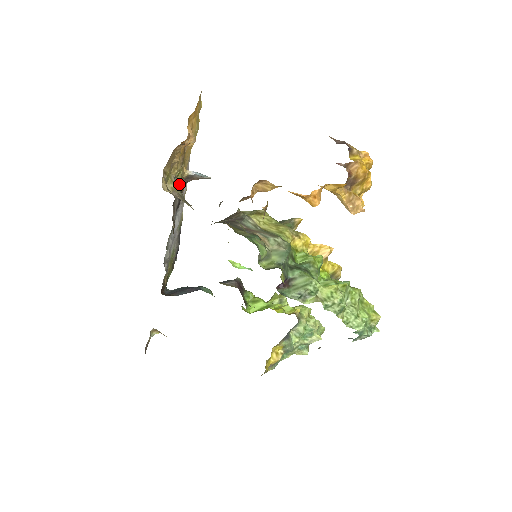
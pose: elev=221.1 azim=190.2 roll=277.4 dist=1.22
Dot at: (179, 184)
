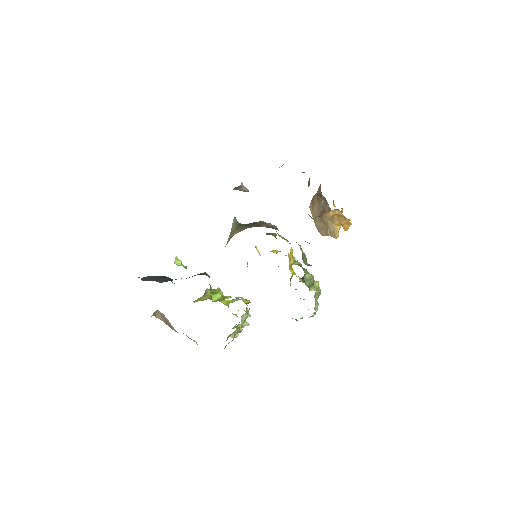
Dot at: occluded
